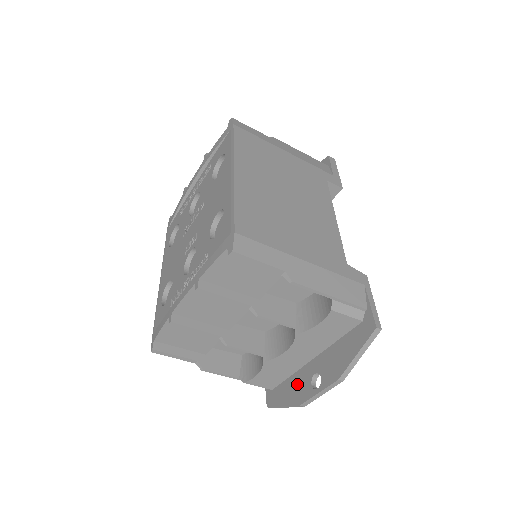
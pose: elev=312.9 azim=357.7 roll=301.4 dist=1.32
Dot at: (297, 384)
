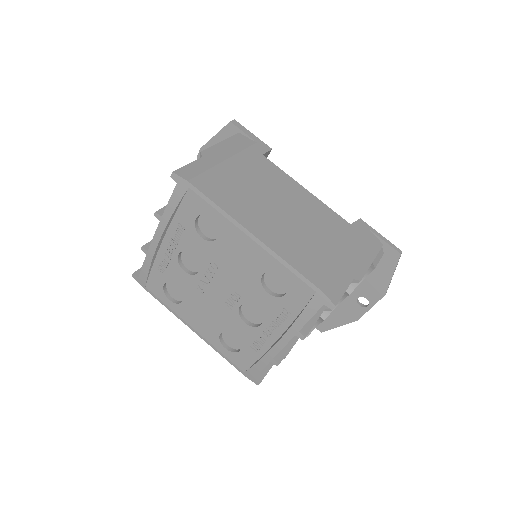
Dot at: (344, 310)
